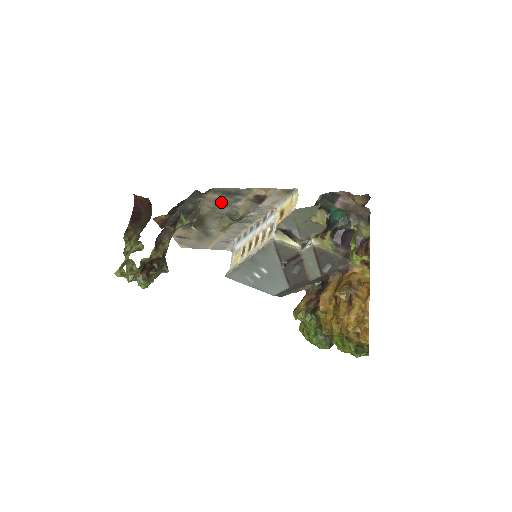
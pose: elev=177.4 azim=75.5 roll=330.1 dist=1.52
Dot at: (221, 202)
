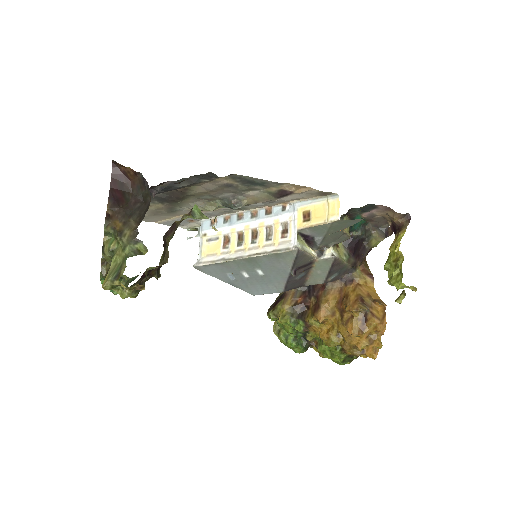
Dot at: (228, 187)
